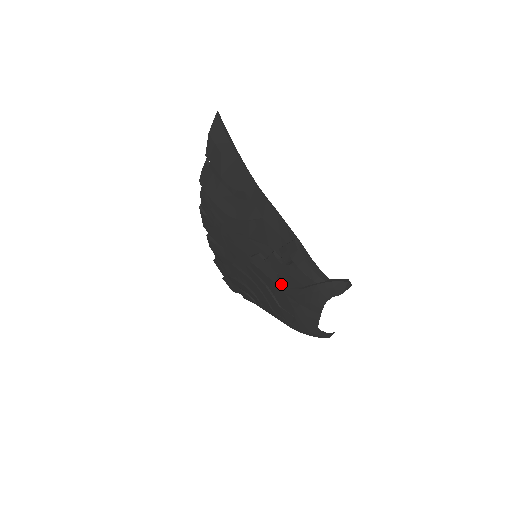
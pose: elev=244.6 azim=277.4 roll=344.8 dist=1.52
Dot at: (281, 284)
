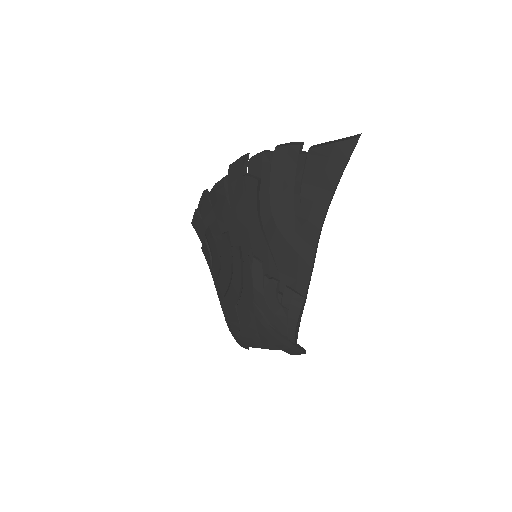
Dot at: (259, 305)
